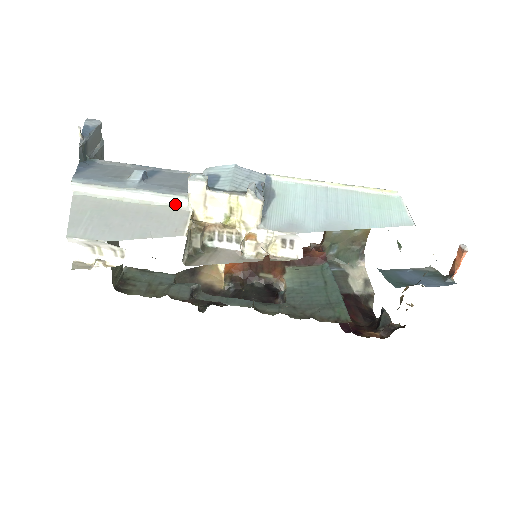
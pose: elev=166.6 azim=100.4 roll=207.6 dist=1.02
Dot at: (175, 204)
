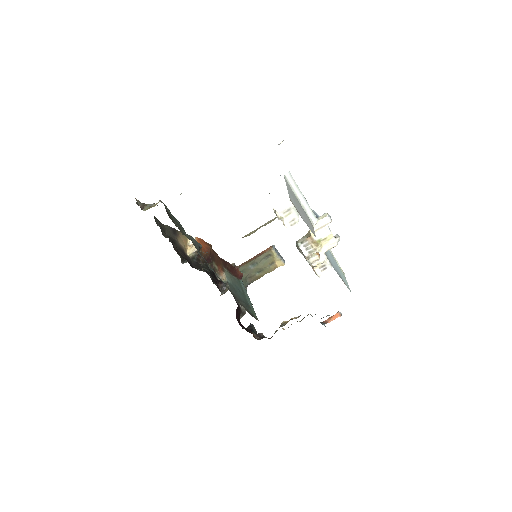
Dot at: (310, 218)
